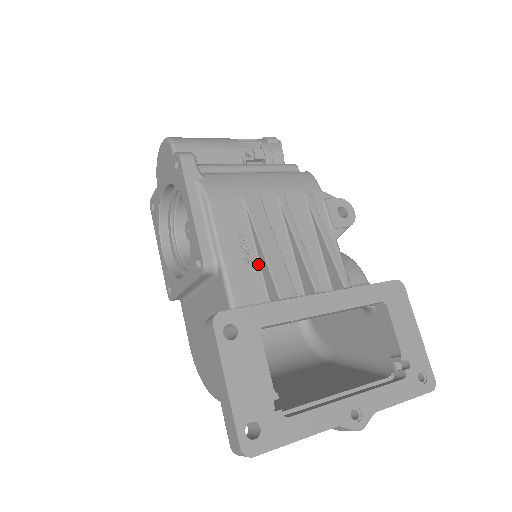
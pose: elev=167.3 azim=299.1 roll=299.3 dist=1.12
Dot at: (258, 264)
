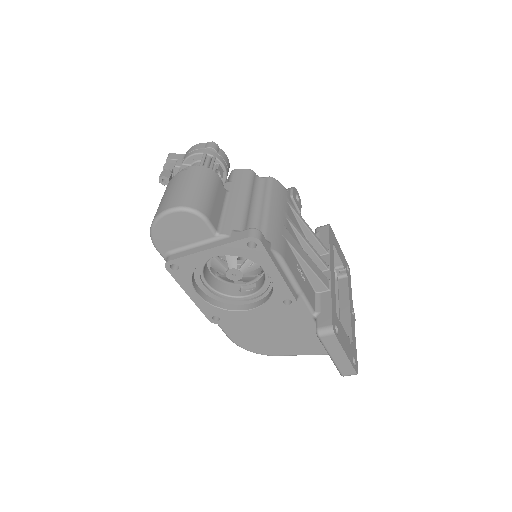
Dot at: (305, 275)
